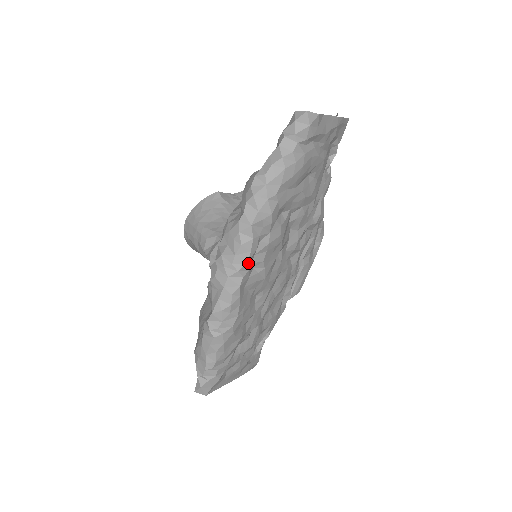
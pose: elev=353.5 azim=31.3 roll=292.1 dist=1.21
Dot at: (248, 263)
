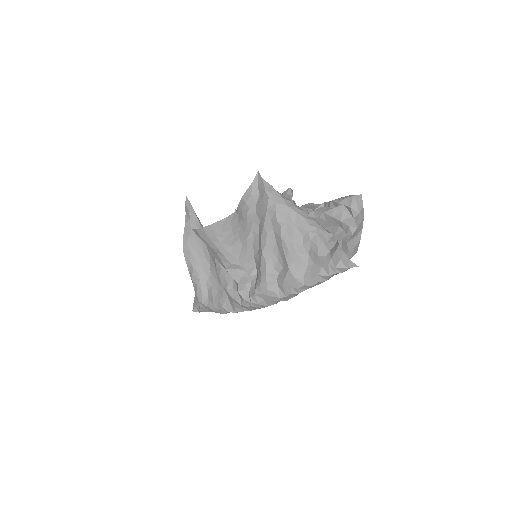
Dot at: occluded
